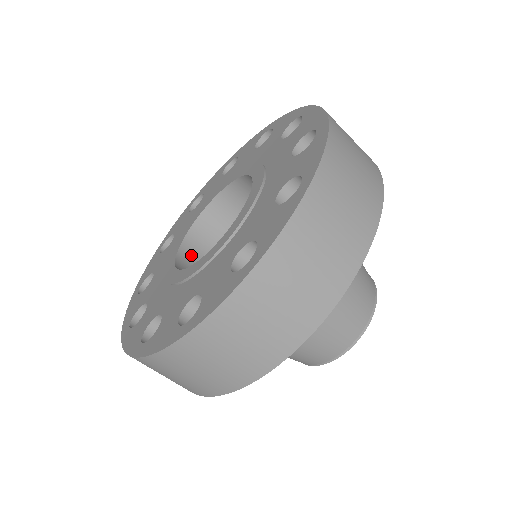
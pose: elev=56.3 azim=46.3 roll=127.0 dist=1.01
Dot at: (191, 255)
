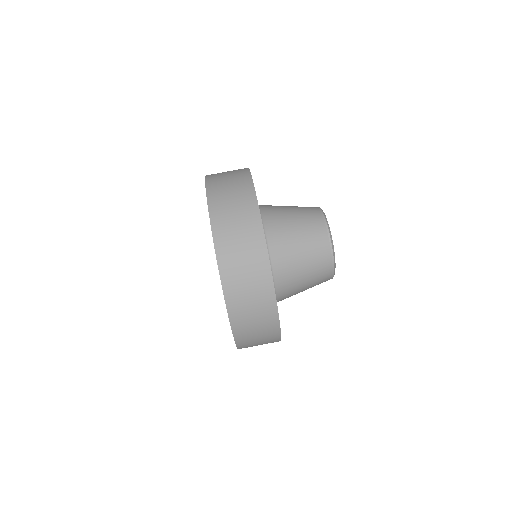
Dot at: occluded
